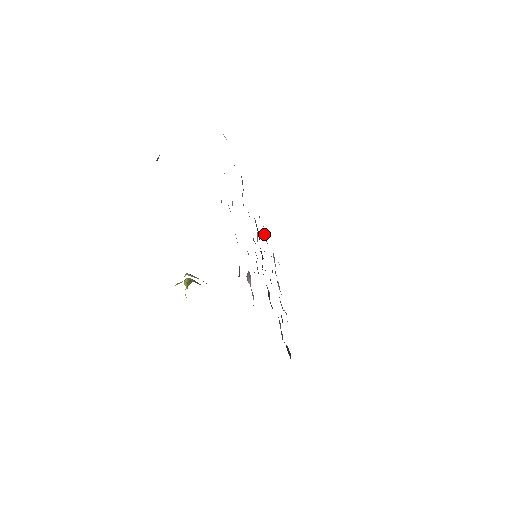
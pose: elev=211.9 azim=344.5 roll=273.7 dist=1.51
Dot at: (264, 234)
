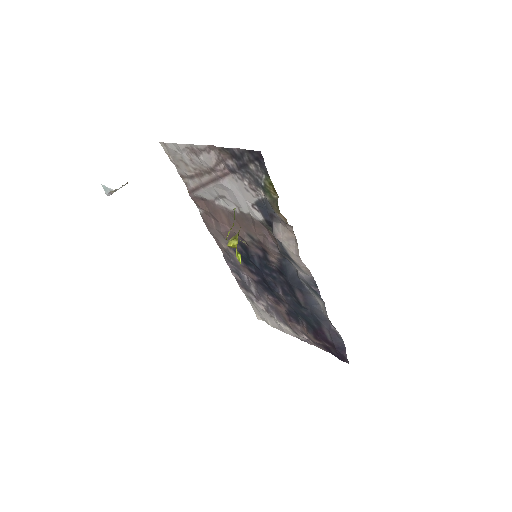
Dot at: (238, 274)
